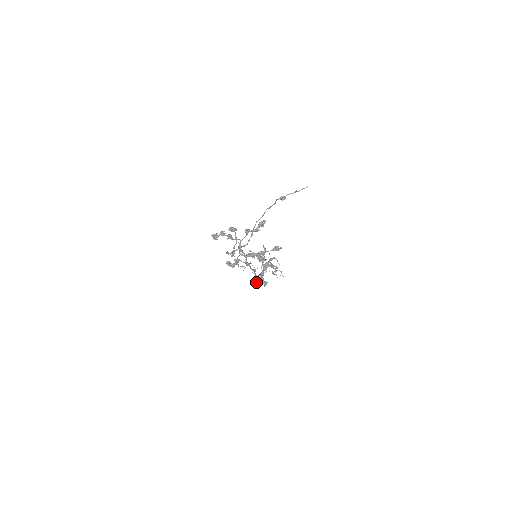
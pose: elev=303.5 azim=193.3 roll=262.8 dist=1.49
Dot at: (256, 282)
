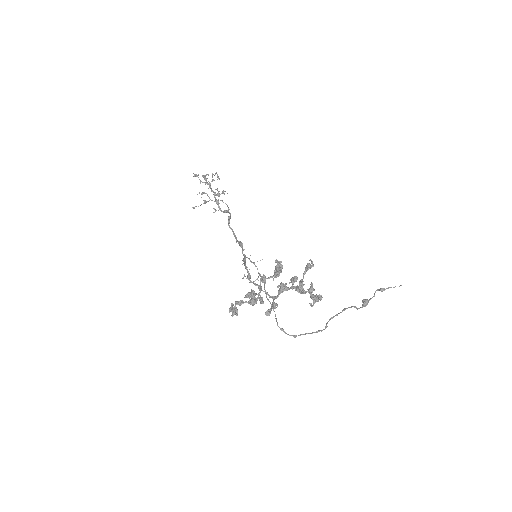
Dot at: (310, 304)
